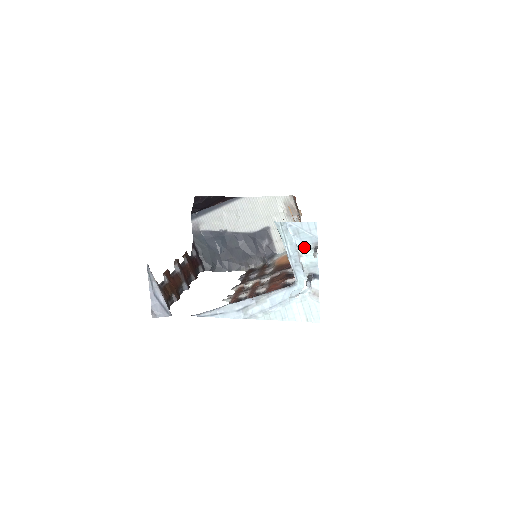
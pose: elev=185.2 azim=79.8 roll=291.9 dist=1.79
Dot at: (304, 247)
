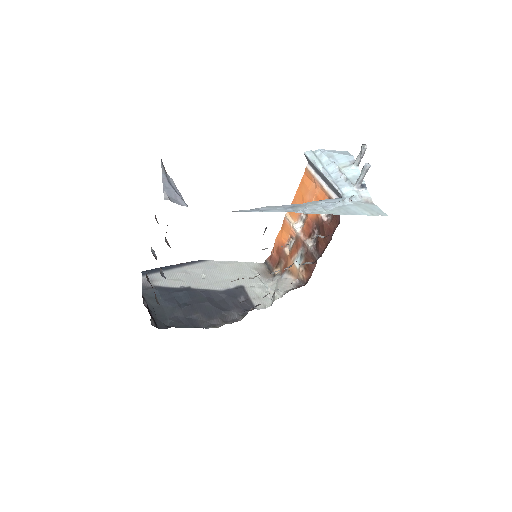
Dot at: (342, 165)
